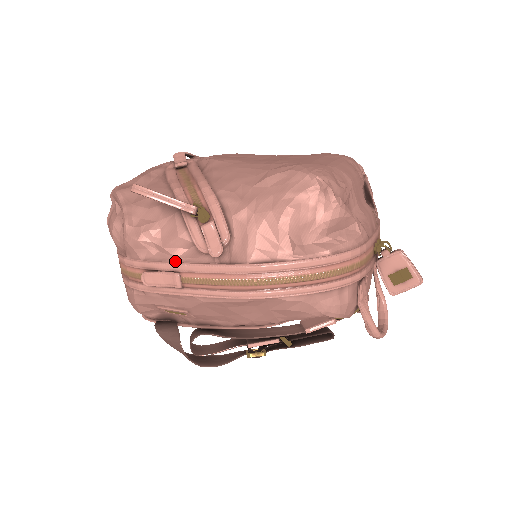
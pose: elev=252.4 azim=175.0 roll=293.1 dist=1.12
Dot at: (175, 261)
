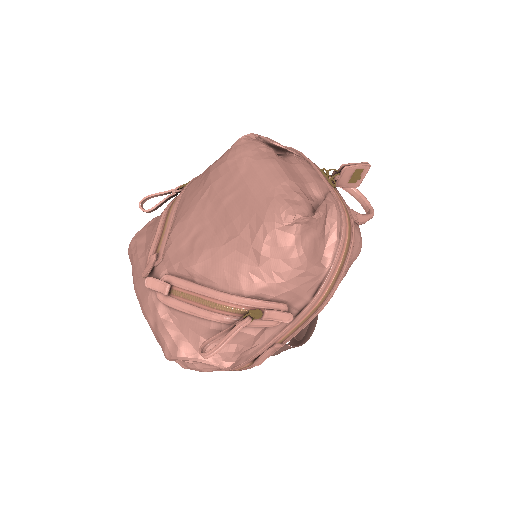
Dot at: (266, 343)
